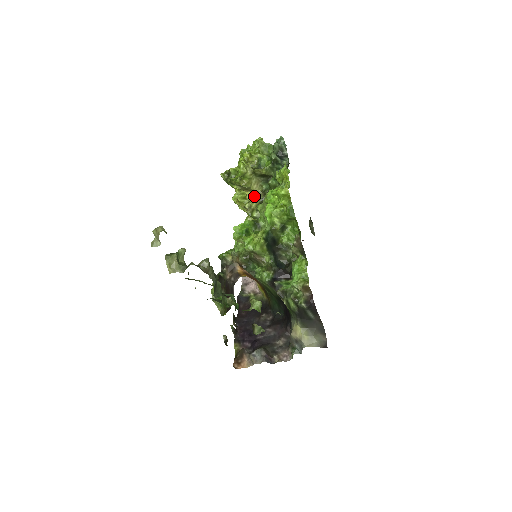
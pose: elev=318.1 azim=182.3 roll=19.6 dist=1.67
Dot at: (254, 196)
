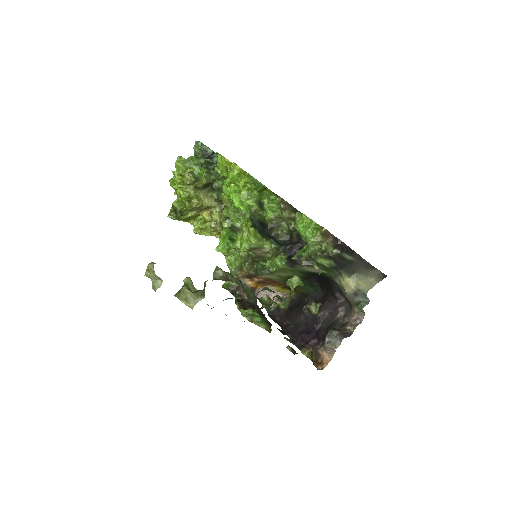
Dot at: (212, 211)
